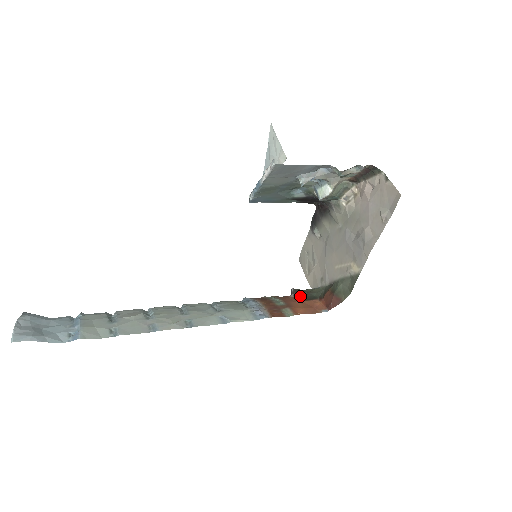
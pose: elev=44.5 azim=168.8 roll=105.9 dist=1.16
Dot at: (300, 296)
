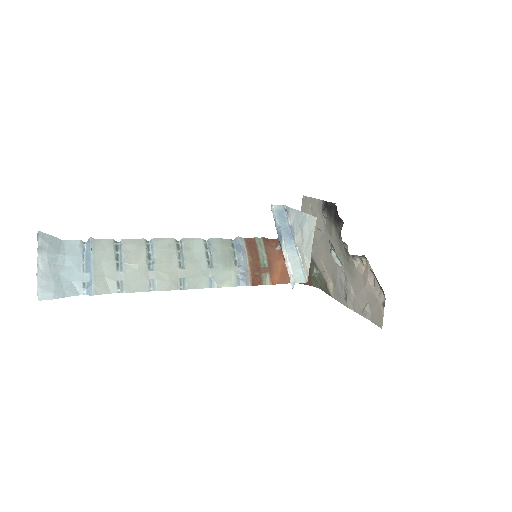
Dot at: occluded
